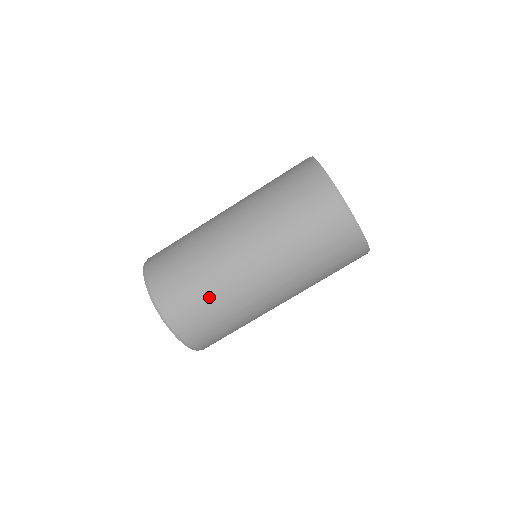
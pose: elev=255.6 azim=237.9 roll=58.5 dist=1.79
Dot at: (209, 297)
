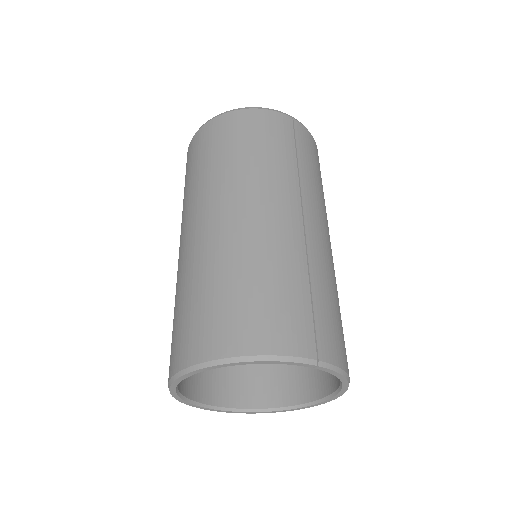
Dot at: (260, 277)
